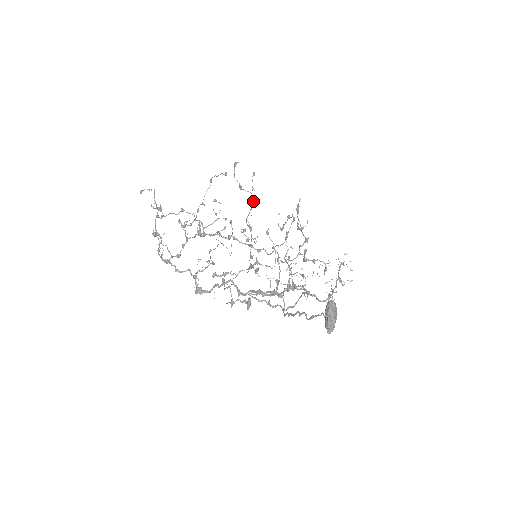
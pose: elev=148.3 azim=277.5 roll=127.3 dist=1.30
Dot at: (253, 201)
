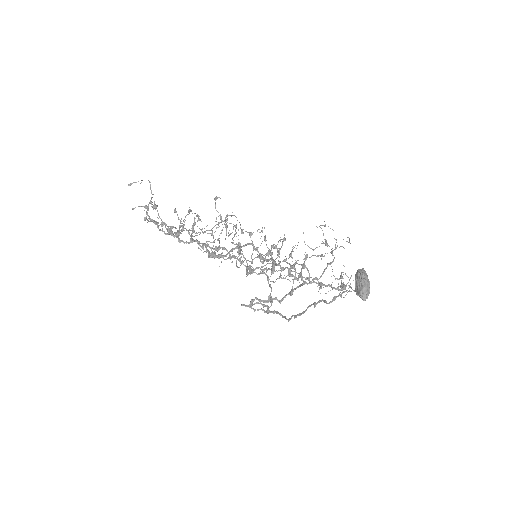
Dot at: occluded
